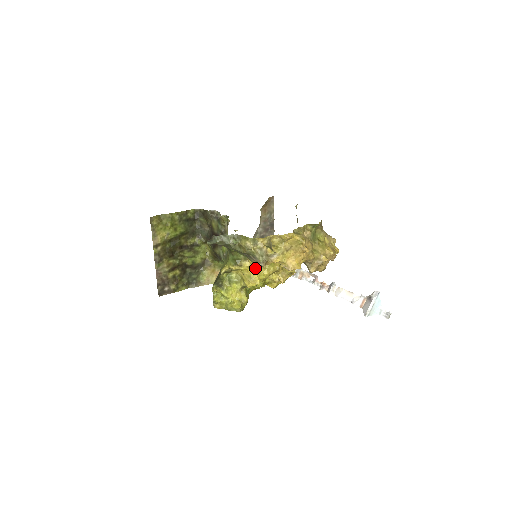
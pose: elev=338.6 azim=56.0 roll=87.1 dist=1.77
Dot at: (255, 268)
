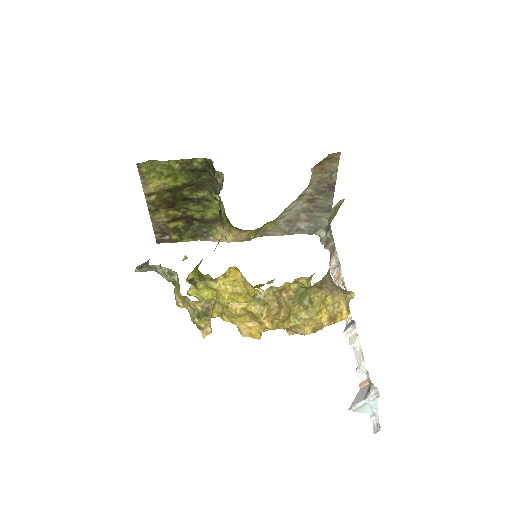
Dot at: (224, 293)
